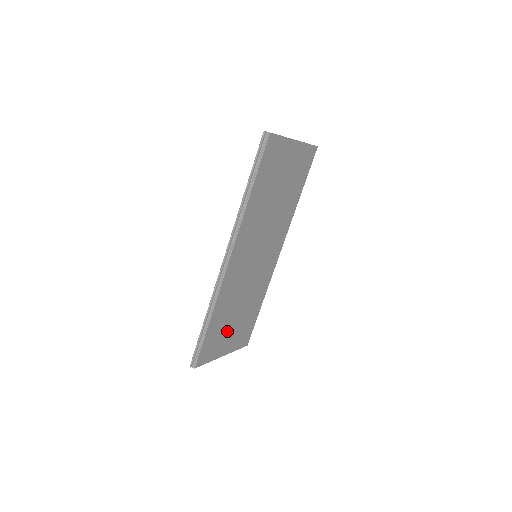
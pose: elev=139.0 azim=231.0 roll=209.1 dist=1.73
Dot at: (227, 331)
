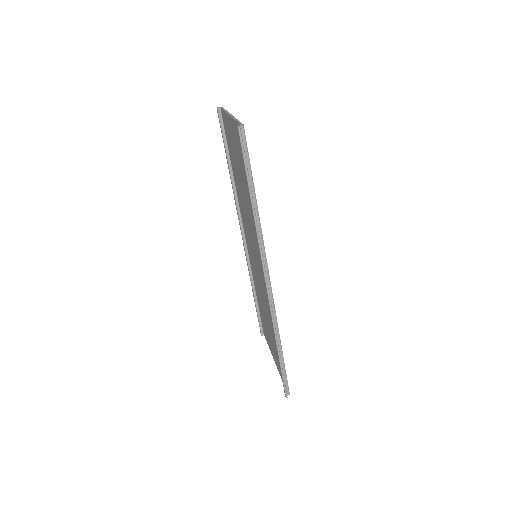
Dot at: occluded
